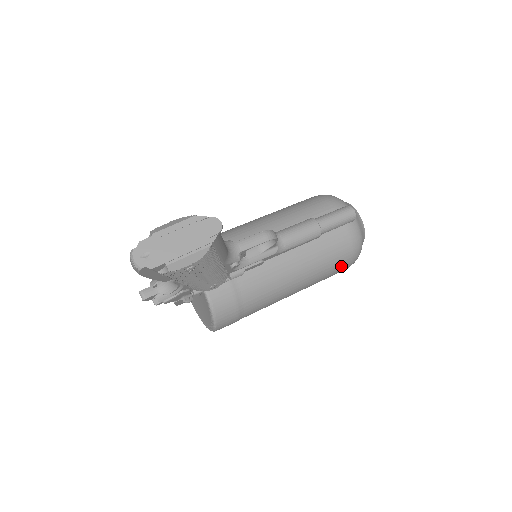
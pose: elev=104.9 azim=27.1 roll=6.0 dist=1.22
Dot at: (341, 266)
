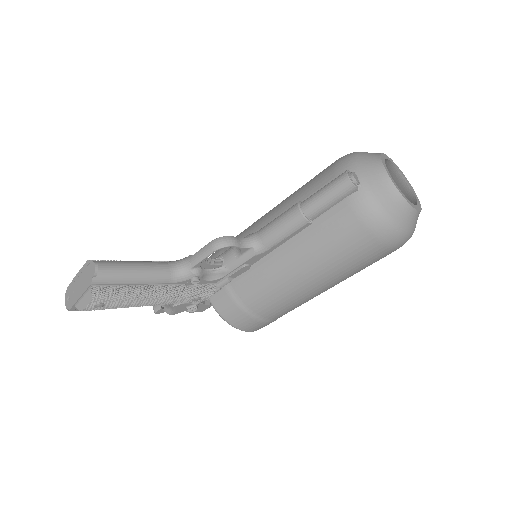
Dot at: (367, 251)
